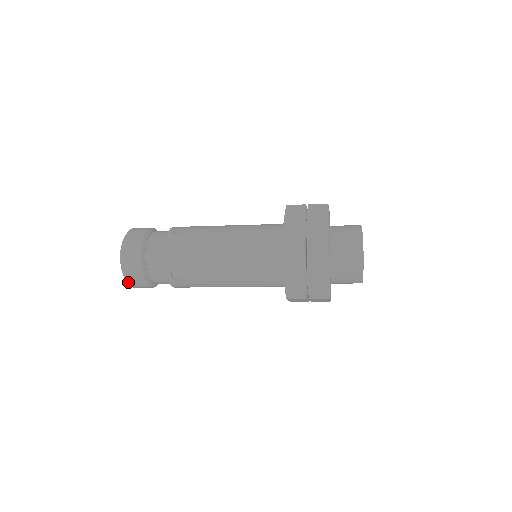
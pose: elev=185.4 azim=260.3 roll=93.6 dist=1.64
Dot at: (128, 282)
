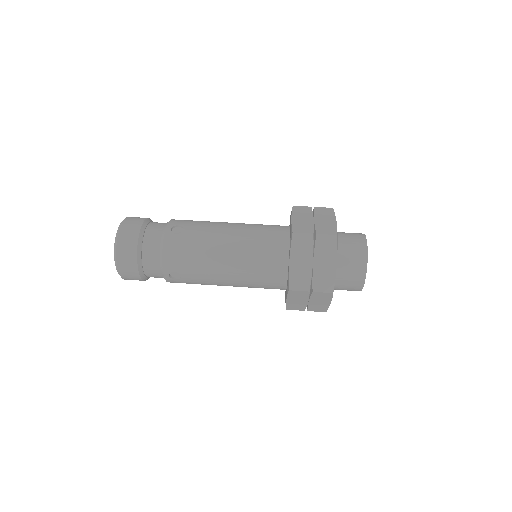
Dot at: occluded
